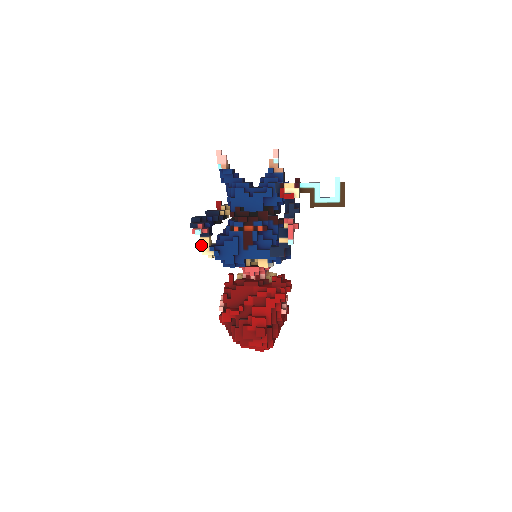
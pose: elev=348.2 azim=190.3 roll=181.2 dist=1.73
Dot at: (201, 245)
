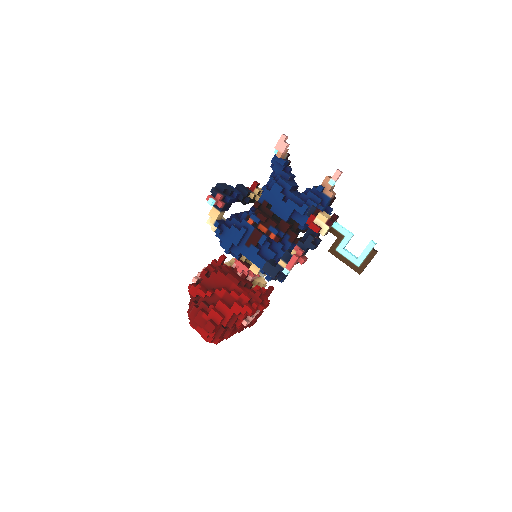
Dot at: (210, 214)
